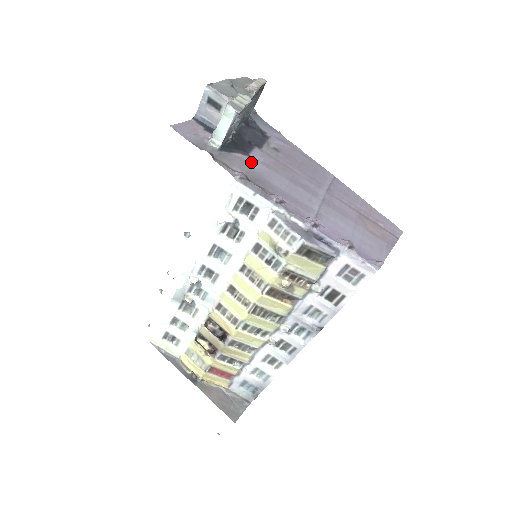
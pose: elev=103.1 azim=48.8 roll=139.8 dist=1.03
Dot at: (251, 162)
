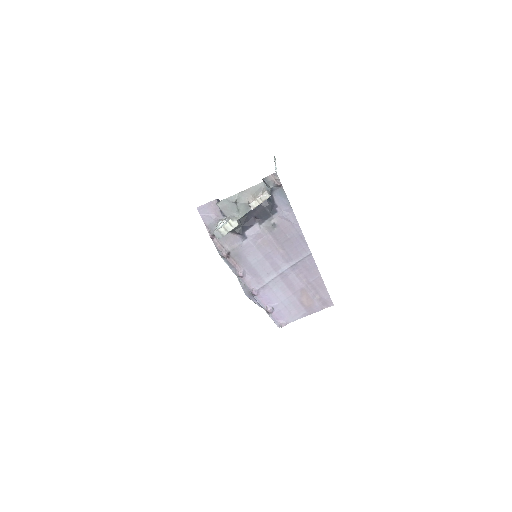
Dot at: (242, 239)
